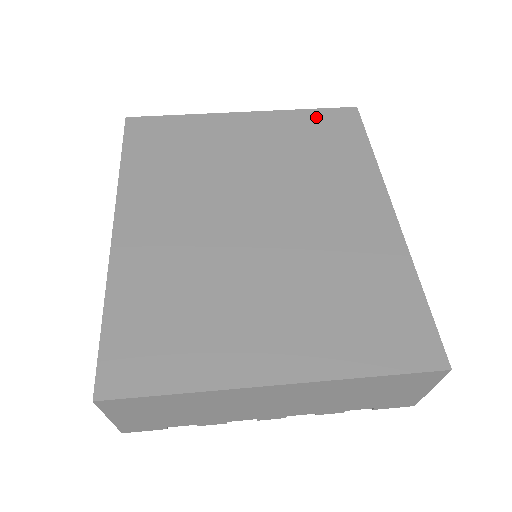
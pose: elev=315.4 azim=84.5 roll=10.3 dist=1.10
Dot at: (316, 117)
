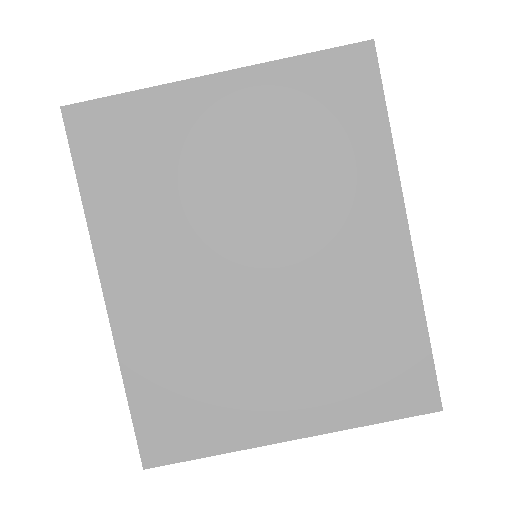
Dot at: (316, 71)
